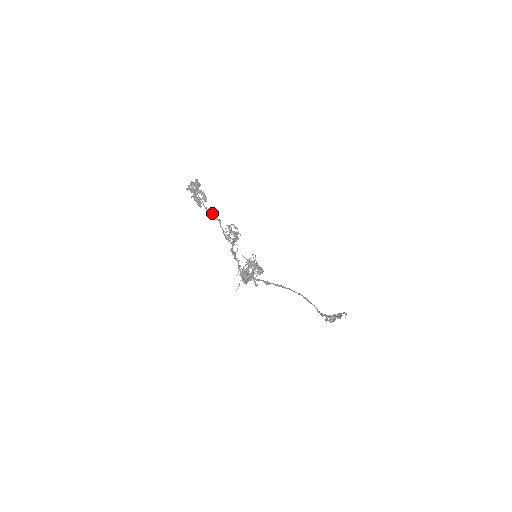
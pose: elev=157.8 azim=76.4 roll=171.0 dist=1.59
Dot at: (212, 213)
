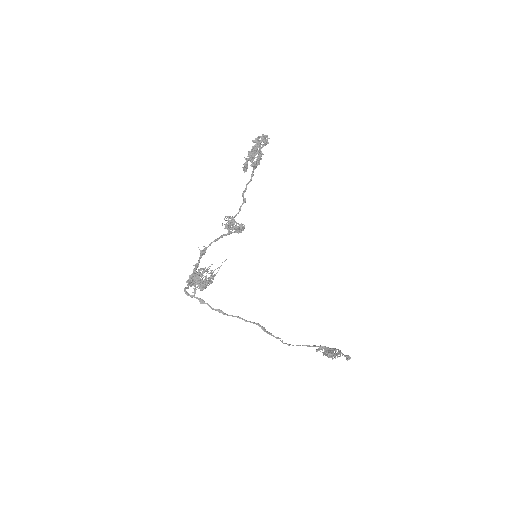
Dot at: (246, 186)
